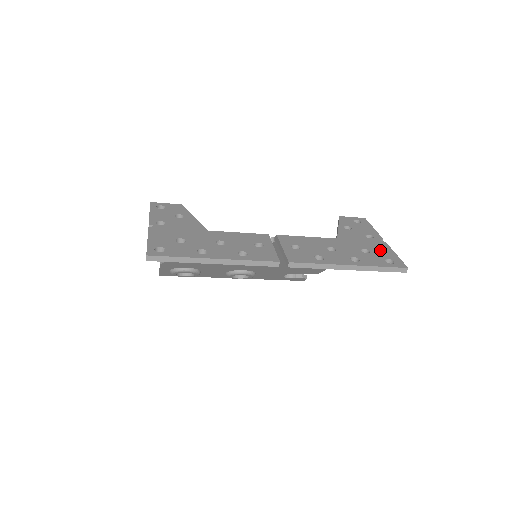
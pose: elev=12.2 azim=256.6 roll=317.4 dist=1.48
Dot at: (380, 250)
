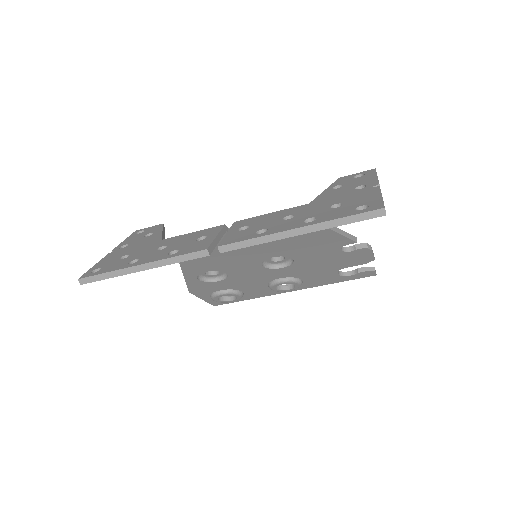
Dot at: (360, 198)
